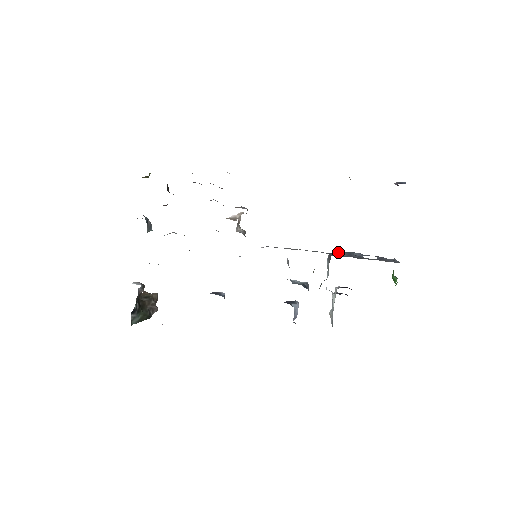
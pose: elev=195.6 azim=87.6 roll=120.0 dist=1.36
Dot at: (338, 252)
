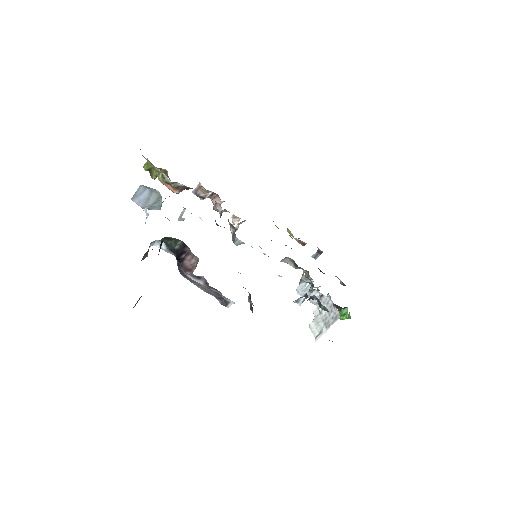
Dot at: occluded
